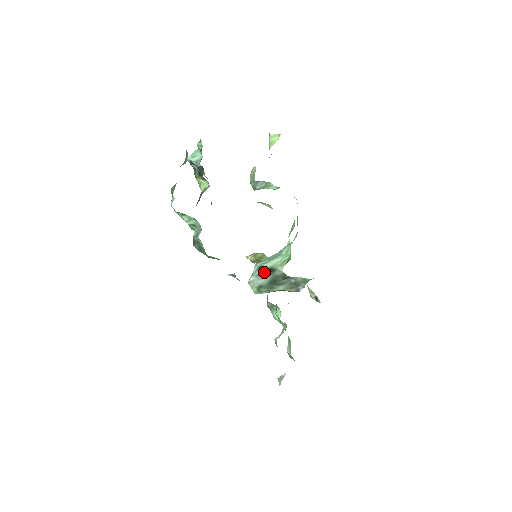
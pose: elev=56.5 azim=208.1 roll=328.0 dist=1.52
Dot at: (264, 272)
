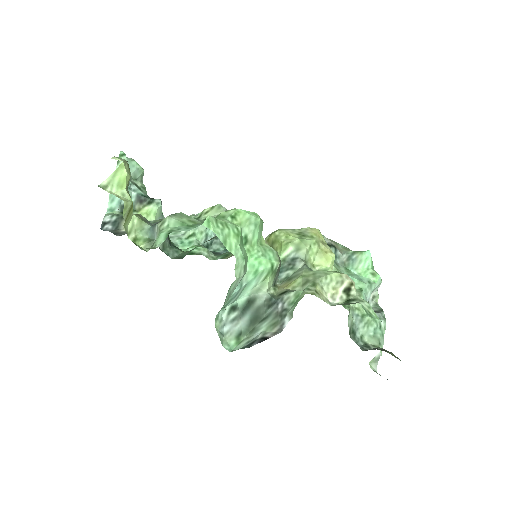
Dot at: (239, 311)
